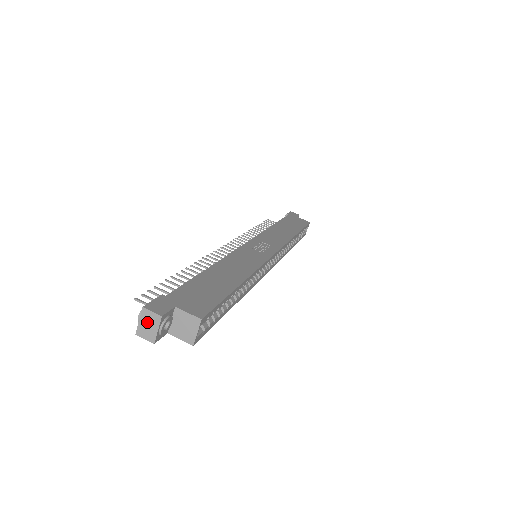
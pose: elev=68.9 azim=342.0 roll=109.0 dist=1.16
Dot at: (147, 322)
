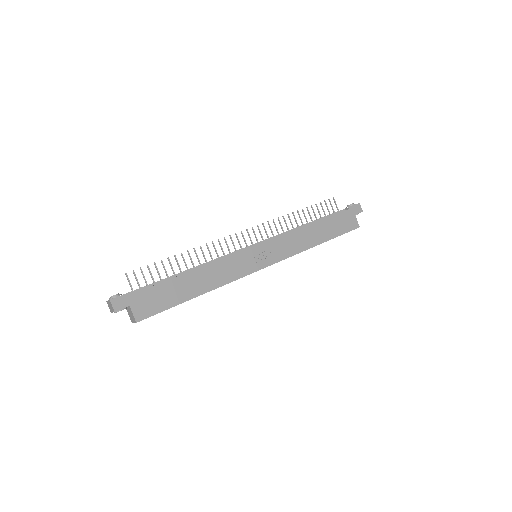
Dot at: (110, 305)
